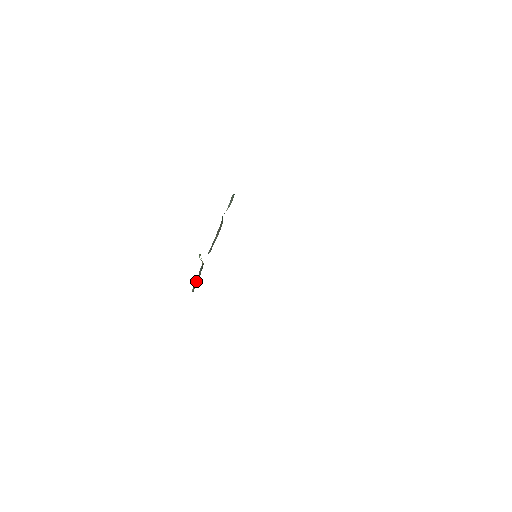
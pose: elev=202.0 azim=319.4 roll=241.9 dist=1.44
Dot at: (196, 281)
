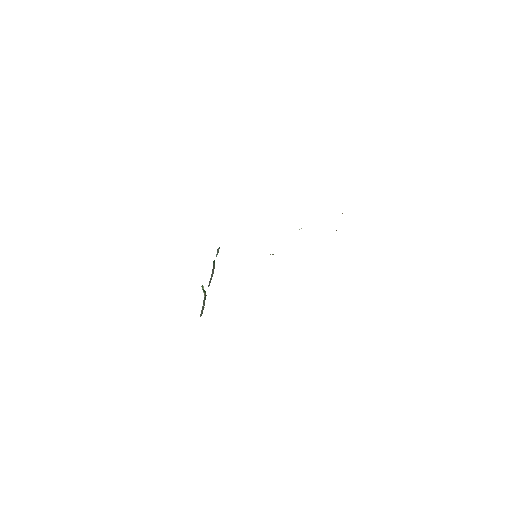
Dot at: (202, 308)
